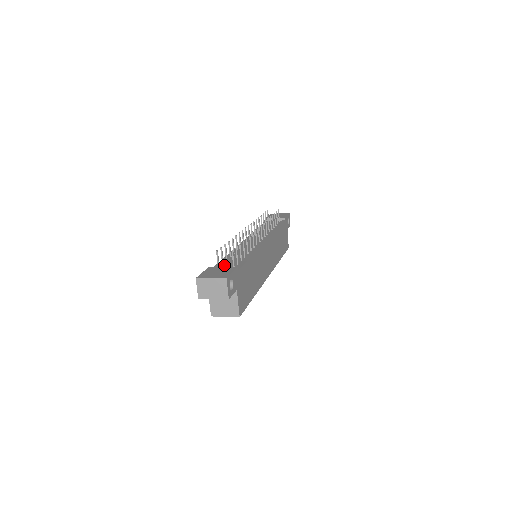
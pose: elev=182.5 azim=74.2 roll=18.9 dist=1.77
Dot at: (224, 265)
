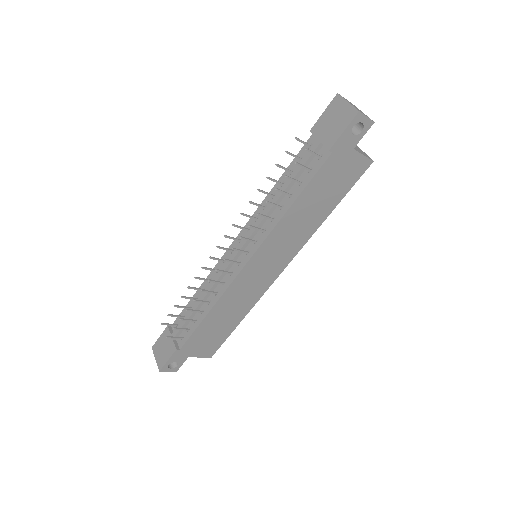
Dot at: (173, 334)
